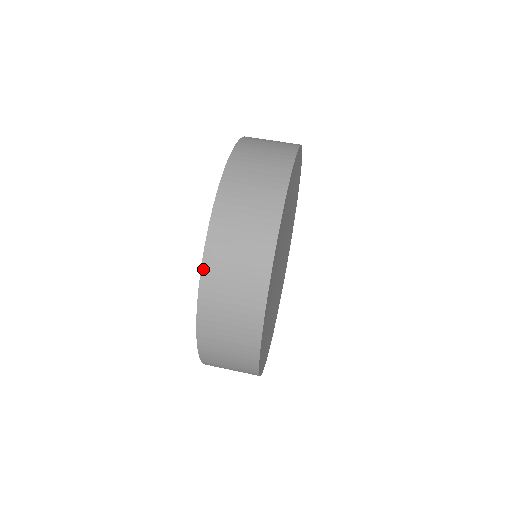
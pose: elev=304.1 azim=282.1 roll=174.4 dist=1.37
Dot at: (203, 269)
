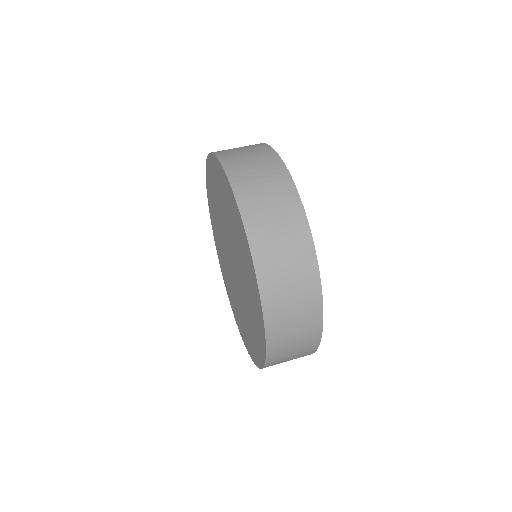
Dot at: (267, 331)
